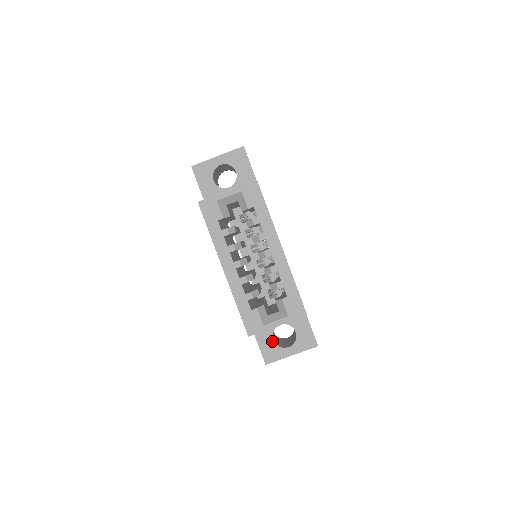
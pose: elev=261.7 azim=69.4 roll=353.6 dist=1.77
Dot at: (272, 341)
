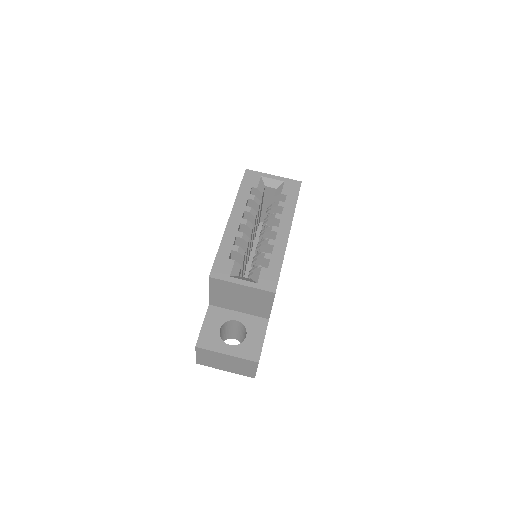
Dot at: (218, 329)
